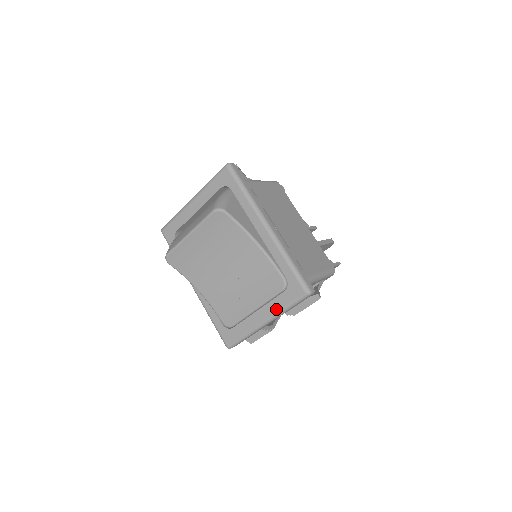
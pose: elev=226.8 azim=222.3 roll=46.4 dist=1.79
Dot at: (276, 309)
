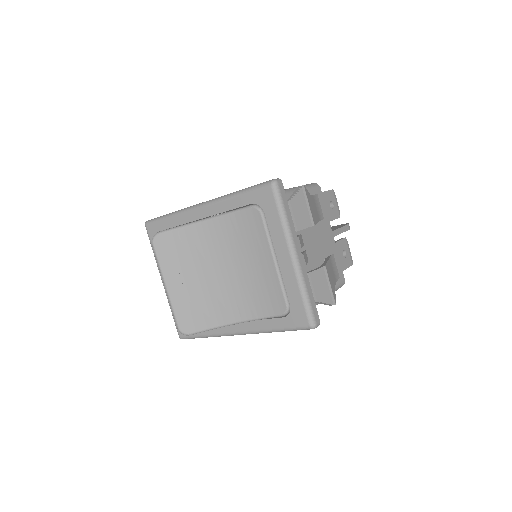
Dot at: (280, 233)
